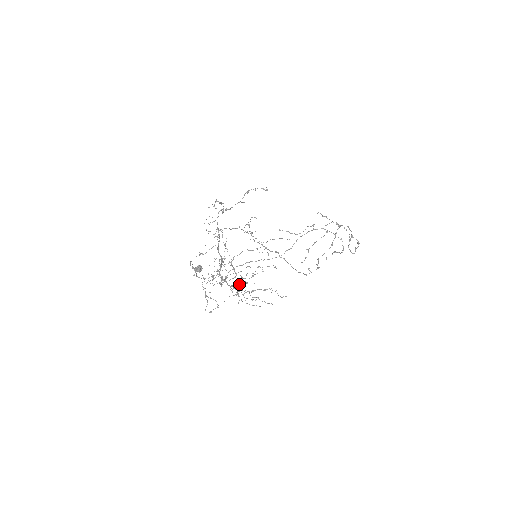
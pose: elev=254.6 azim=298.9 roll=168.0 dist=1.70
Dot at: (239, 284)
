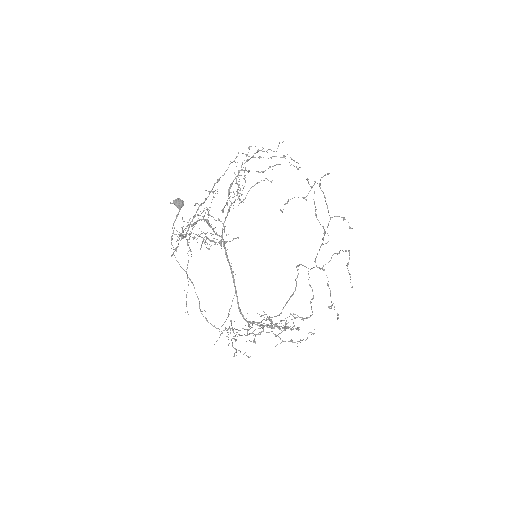
Dot at: (237, 194)
